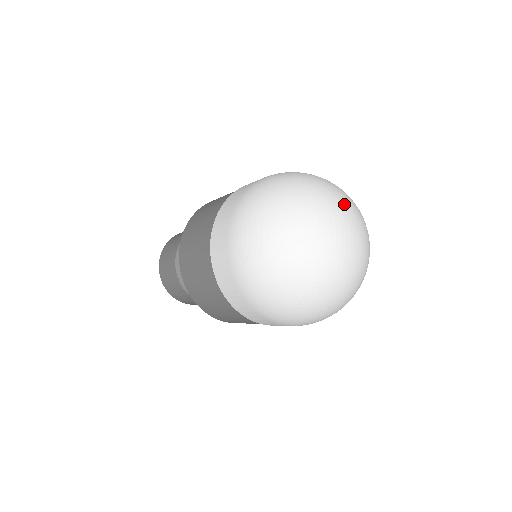
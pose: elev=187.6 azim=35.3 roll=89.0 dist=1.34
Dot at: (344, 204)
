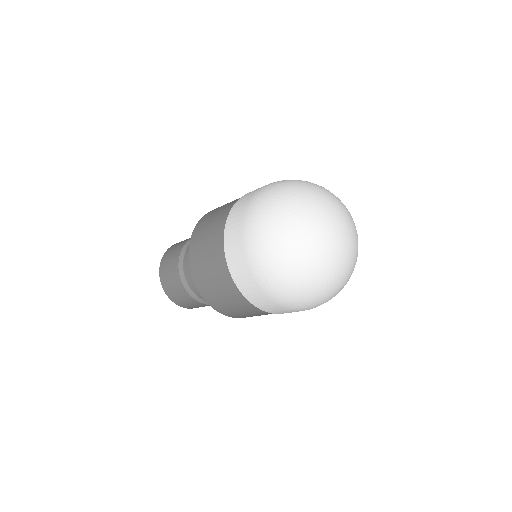
Dot at: (325, 205)
